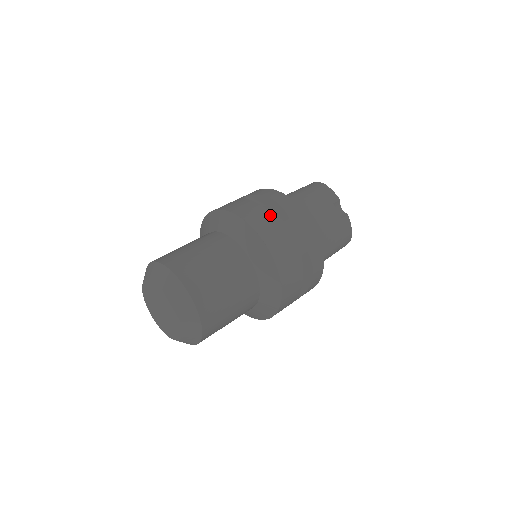
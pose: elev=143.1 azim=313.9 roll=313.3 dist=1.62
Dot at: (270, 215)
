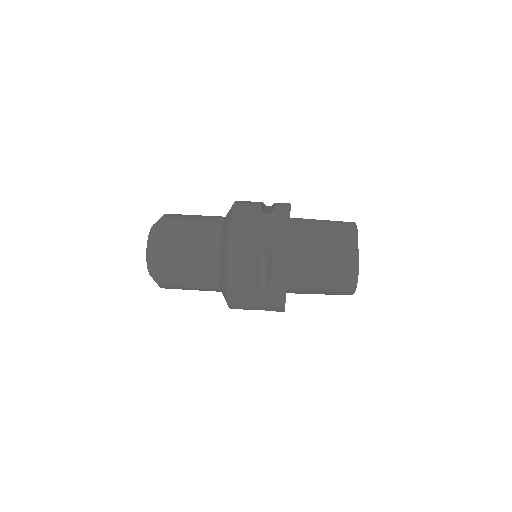
Dot at: (257, 207)
